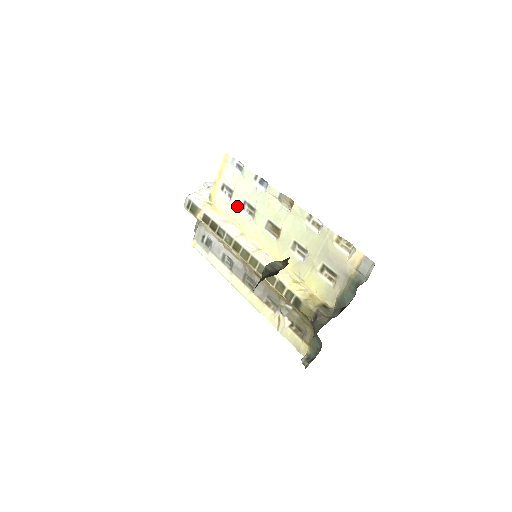
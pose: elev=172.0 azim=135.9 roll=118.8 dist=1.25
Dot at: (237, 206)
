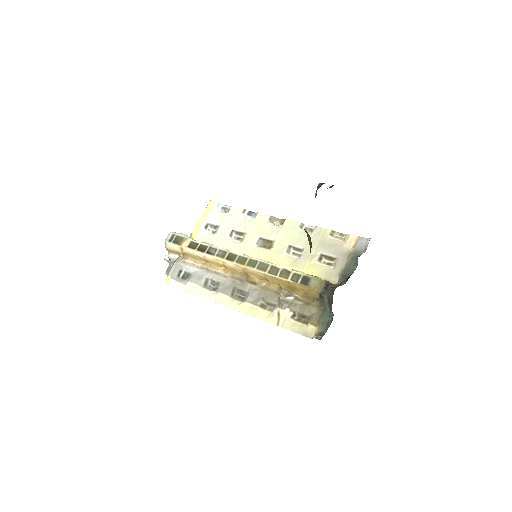
Dot at: (224, 236)
